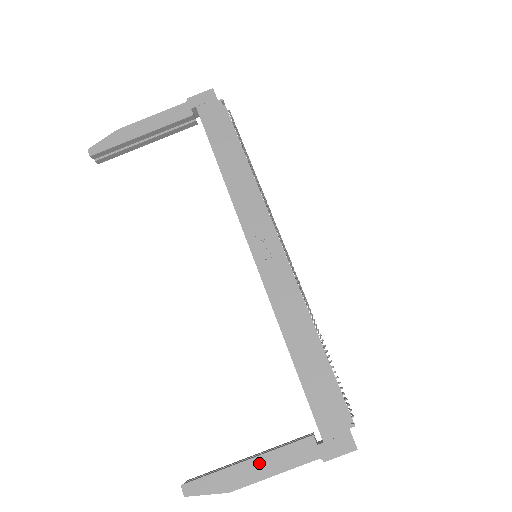
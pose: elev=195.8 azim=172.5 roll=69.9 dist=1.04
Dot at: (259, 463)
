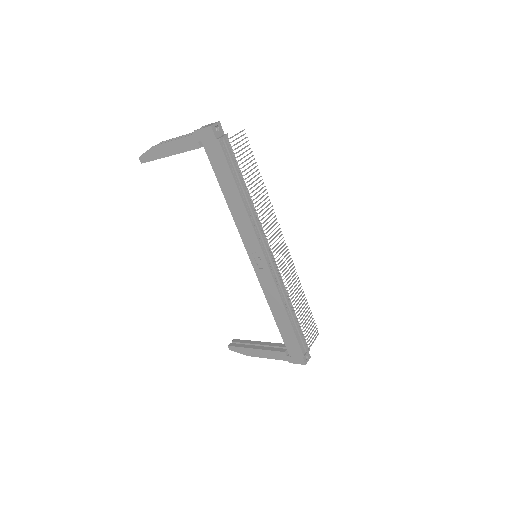
Dot at: (260, 352)
